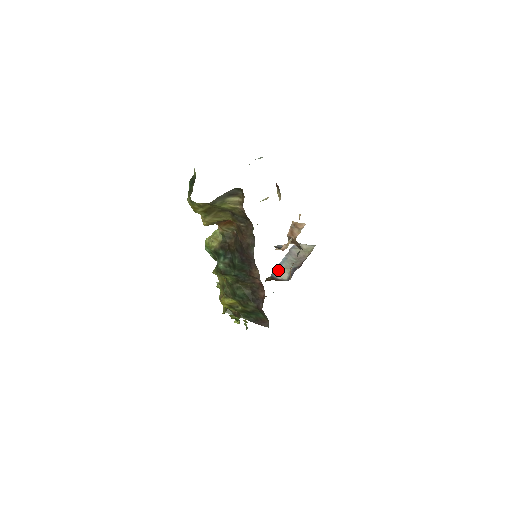
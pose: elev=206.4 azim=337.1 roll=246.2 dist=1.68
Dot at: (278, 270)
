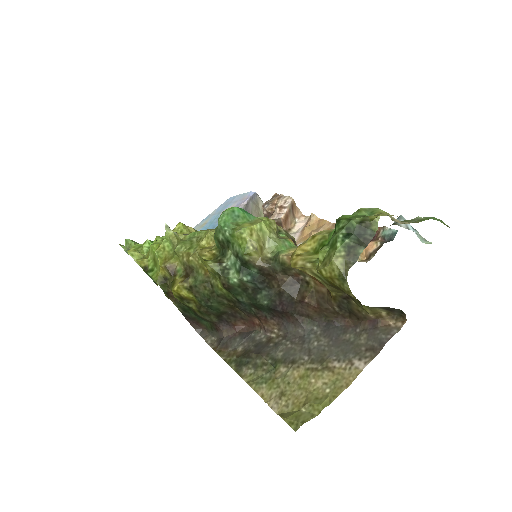
Dot at: occluded
